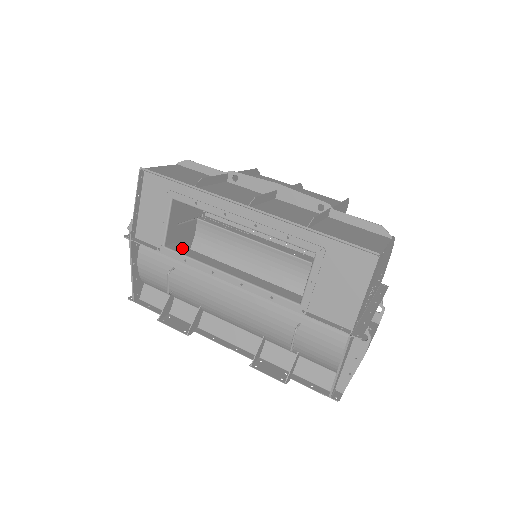
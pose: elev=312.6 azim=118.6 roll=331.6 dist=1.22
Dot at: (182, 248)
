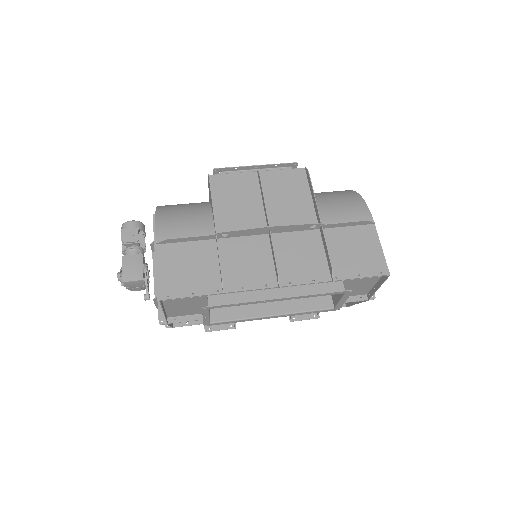
Dot at: (221, 312)
